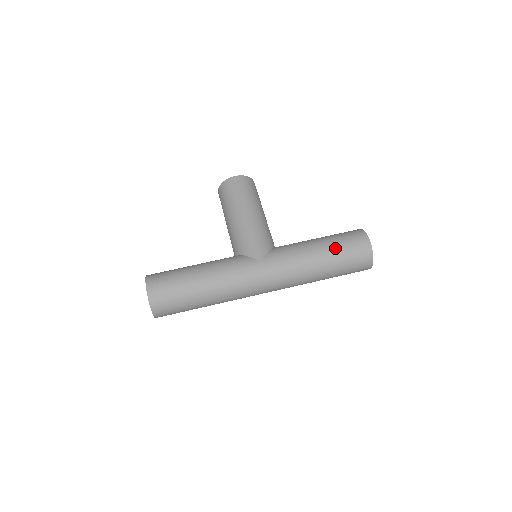
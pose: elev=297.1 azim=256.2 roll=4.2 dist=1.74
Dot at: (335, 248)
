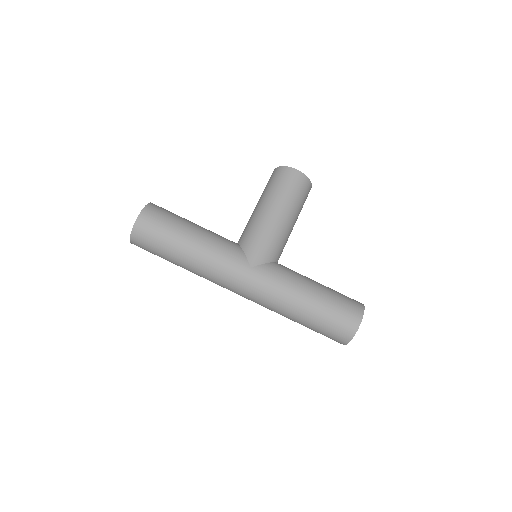
Dot at: (324, 306)
